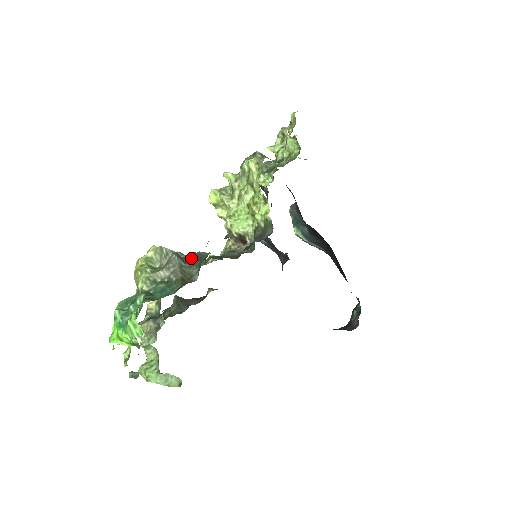
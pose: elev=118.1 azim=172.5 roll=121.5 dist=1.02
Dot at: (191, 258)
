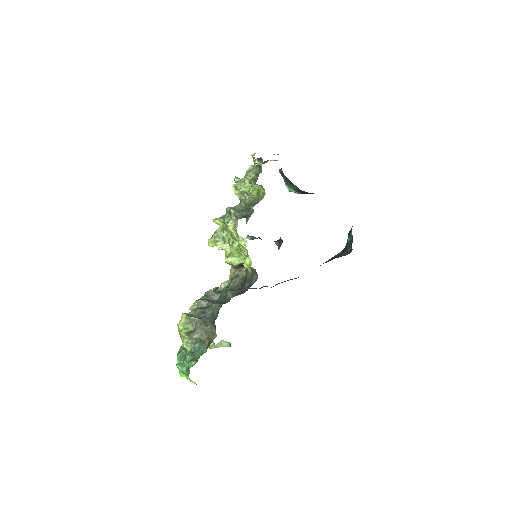
Dot at: (209, 313)
